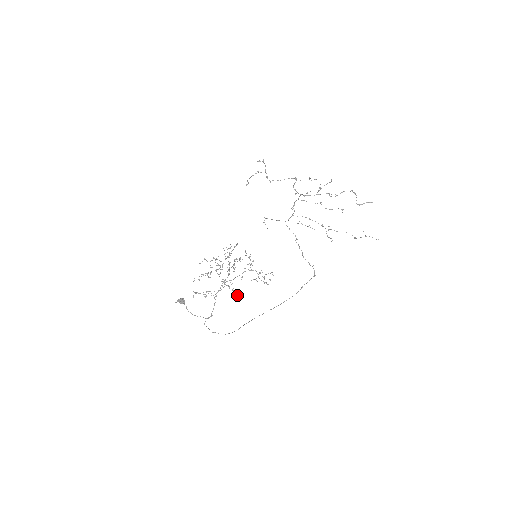
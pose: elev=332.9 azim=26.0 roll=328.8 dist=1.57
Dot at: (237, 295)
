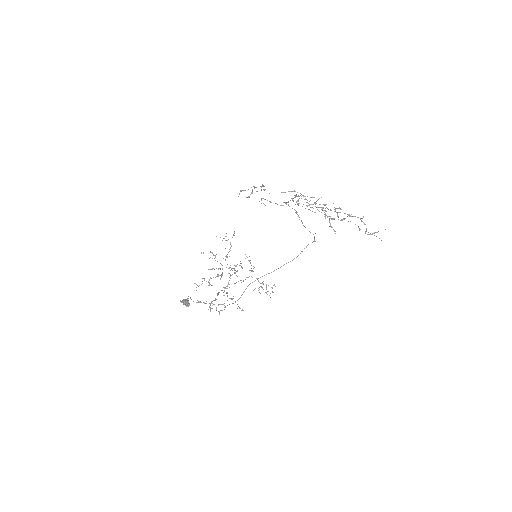
Dot at: (241, 310)
